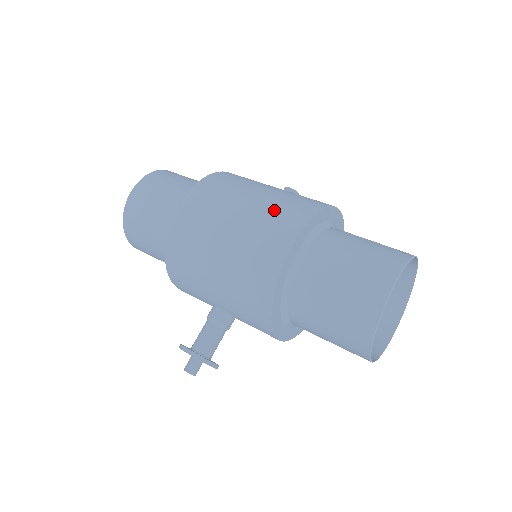
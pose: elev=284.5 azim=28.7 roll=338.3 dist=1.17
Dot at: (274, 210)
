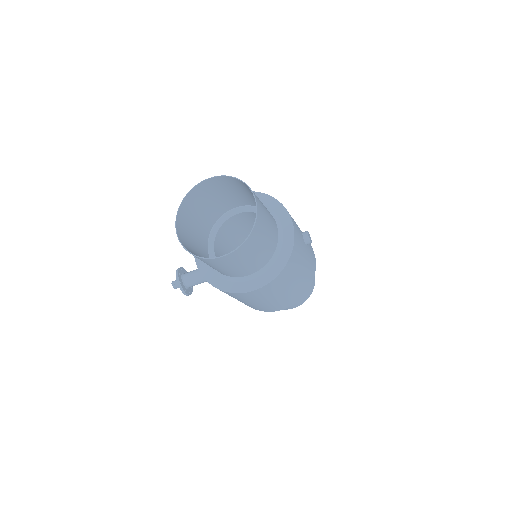
Dot at: (292, 297)
